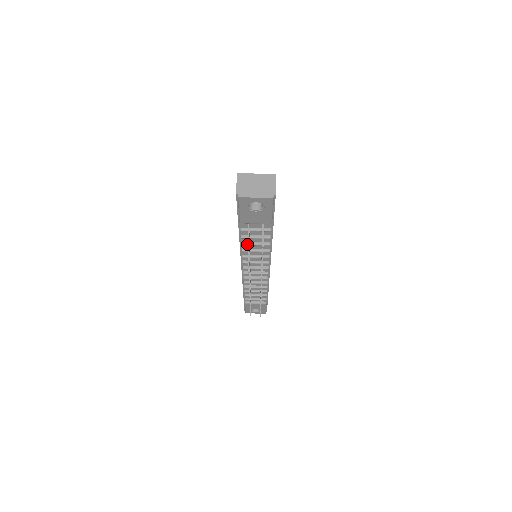
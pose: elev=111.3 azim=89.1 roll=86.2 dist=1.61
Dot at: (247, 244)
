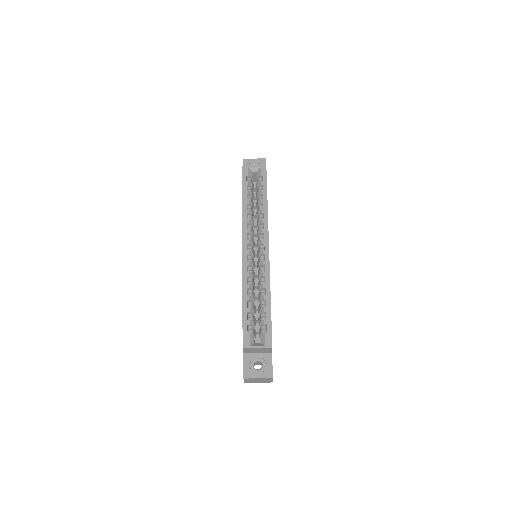
Dot at: occluded
